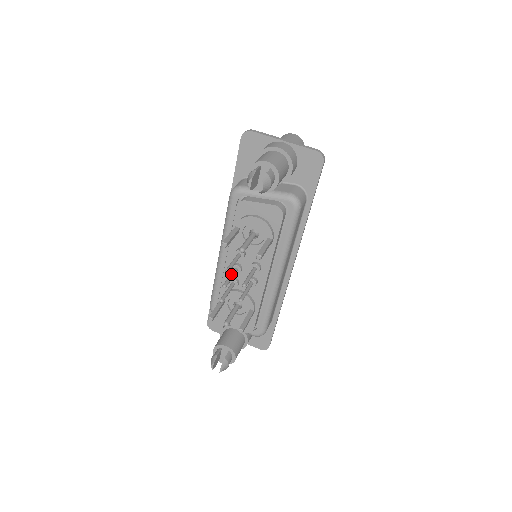
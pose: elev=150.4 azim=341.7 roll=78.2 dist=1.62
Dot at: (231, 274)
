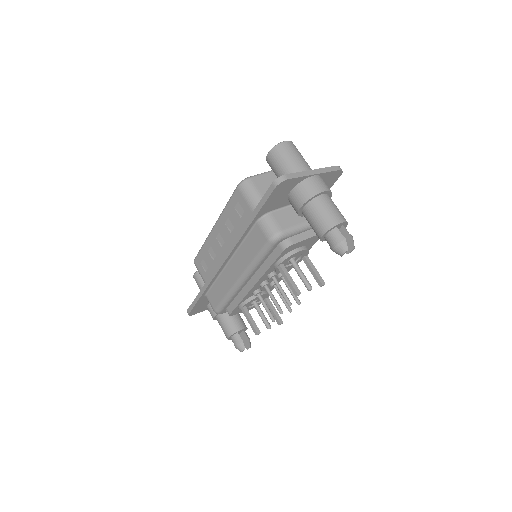
Dot at: (272, 296)
